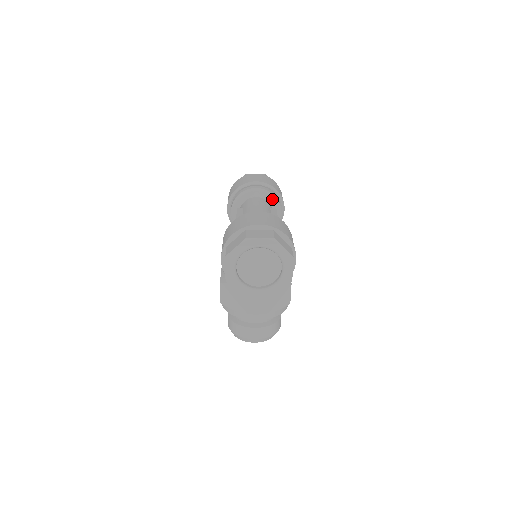
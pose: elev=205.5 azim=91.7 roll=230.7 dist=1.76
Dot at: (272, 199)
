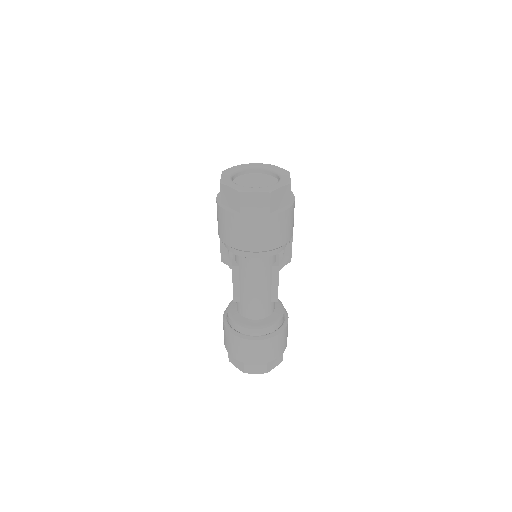
Dot at: occluded
